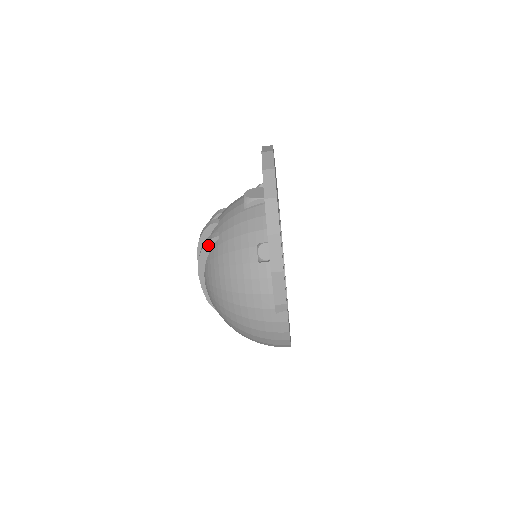
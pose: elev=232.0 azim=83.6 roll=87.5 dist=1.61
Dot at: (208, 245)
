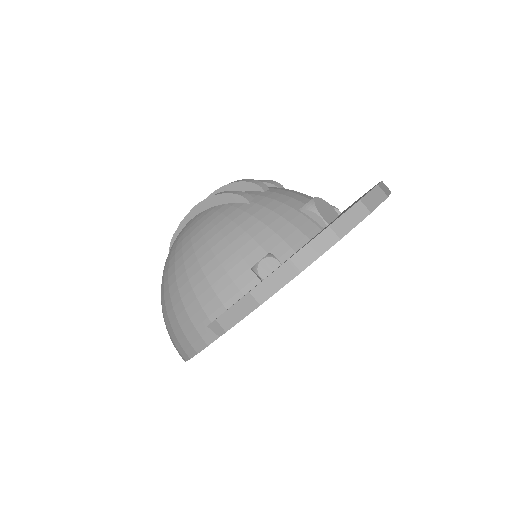
Dot at: (231, 197)
